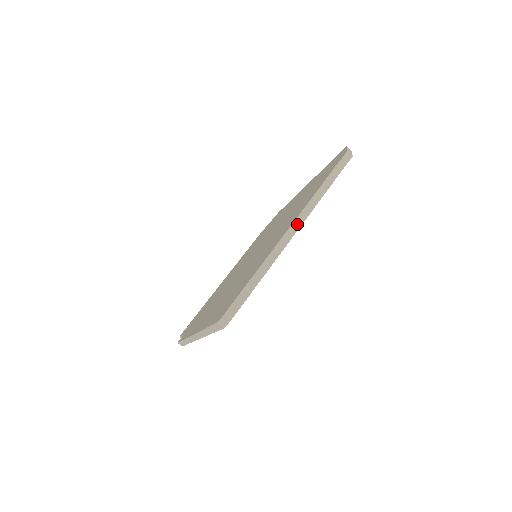
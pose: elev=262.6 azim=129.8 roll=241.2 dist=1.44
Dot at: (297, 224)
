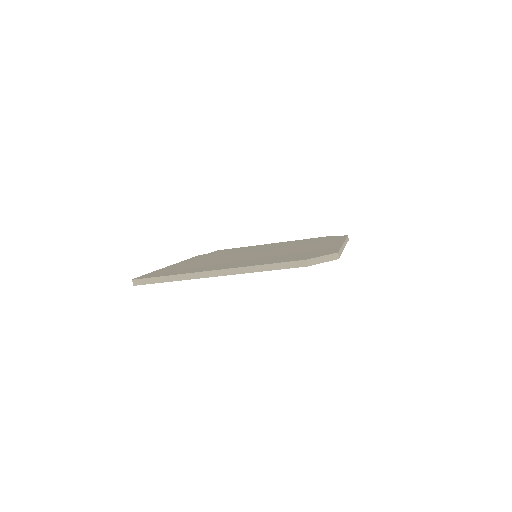
Dot at: (220, 273)
